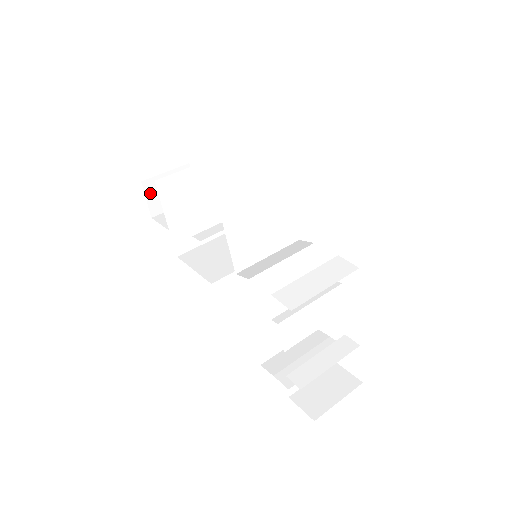
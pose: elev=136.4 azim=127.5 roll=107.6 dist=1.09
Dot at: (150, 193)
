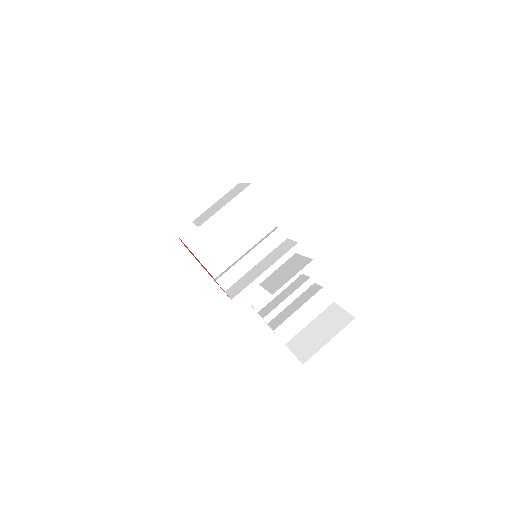
Dot at: occluded
